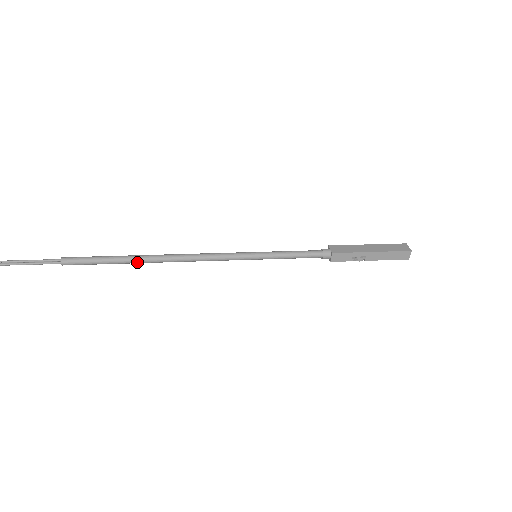
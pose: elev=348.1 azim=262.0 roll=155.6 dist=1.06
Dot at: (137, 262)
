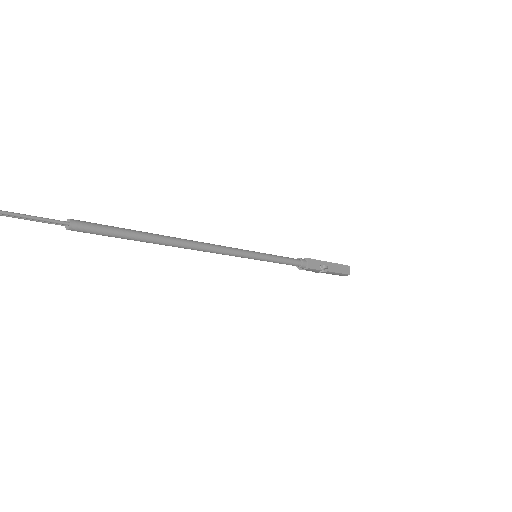
Dot at: (158, 239)
